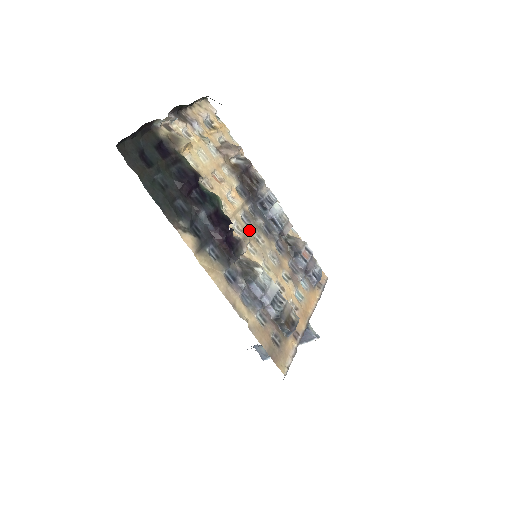
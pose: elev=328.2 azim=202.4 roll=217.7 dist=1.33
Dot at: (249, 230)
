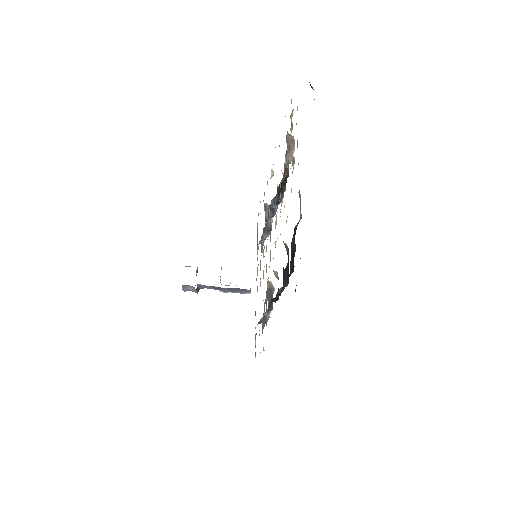
Dot at: occluded
